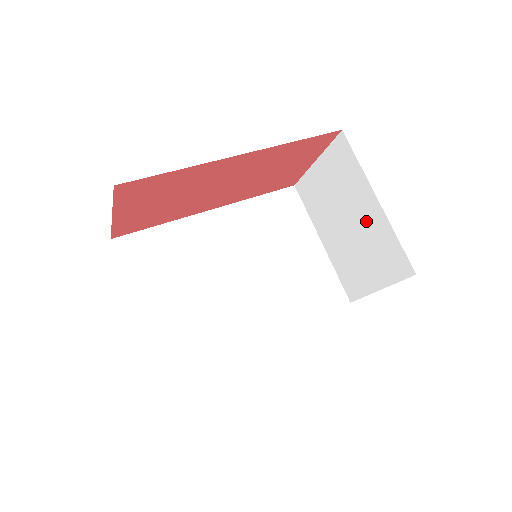
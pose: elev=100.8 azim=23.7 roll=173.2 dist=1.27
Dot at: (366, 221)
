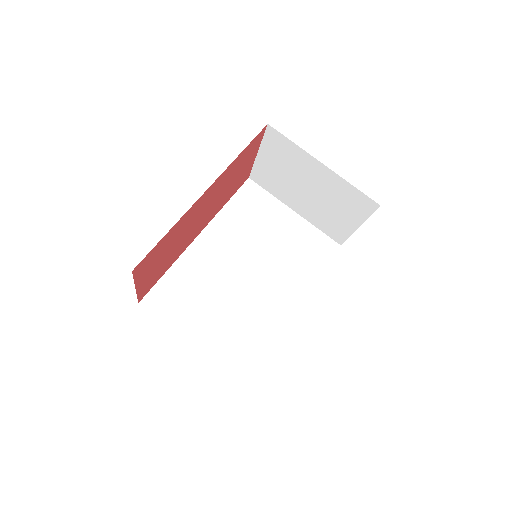
Dot at: (322, 183)
